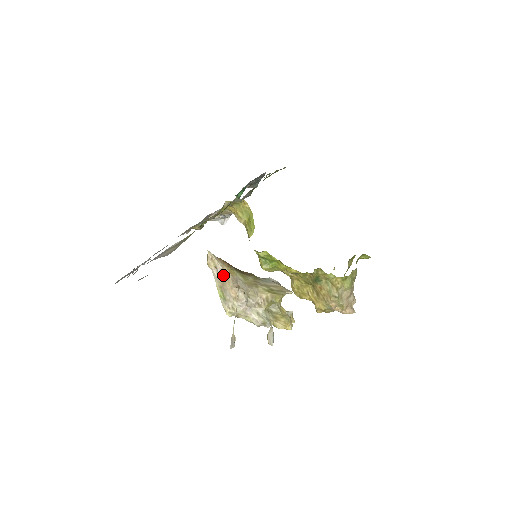
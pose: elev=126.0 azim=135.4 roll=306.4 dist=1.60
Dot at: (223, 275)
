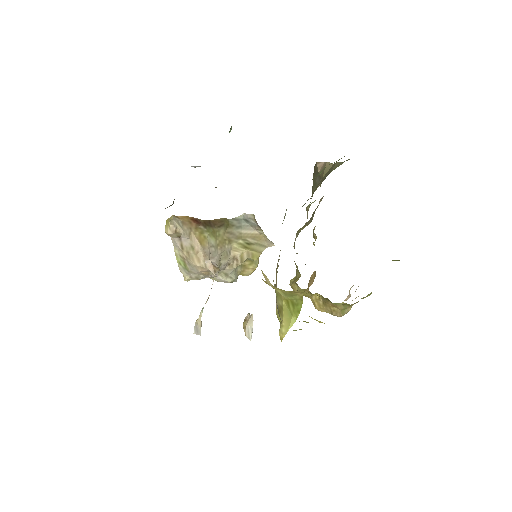
Dot at: (190, 247)
